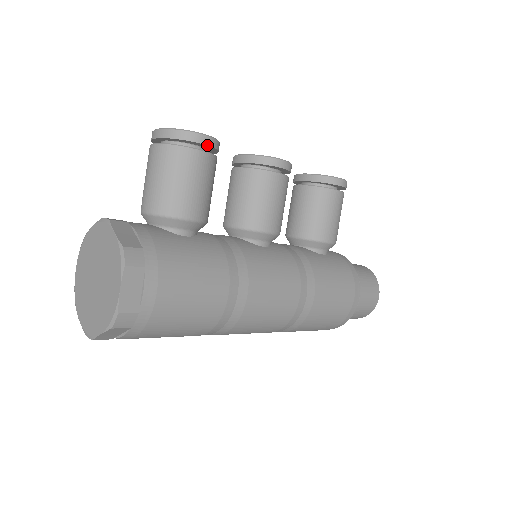
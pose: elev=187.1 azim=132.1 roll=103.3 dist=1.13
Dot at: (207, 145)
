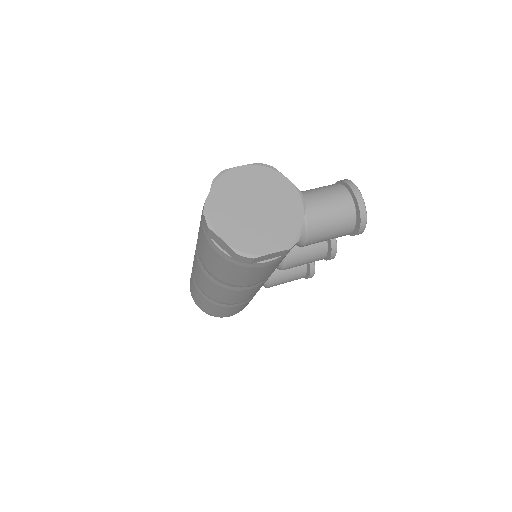
Dot at: occluded
